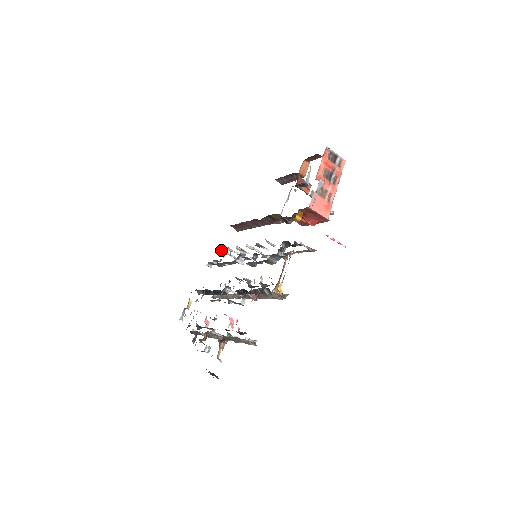
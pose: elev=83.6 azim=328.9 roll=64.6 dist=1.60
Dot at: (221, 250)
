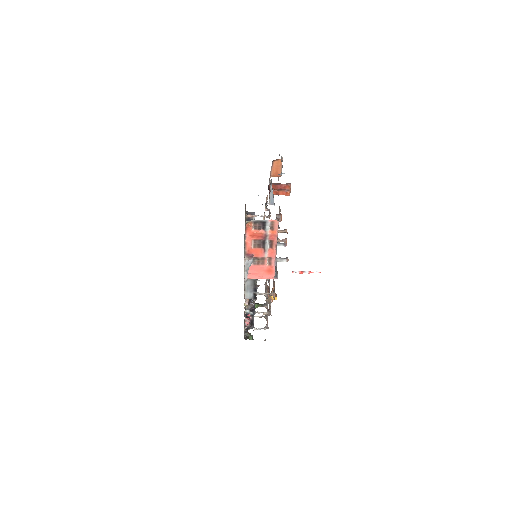
Dot at: (248, 216)
